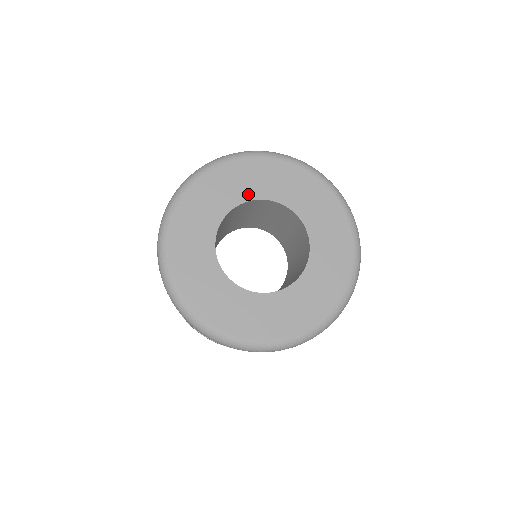
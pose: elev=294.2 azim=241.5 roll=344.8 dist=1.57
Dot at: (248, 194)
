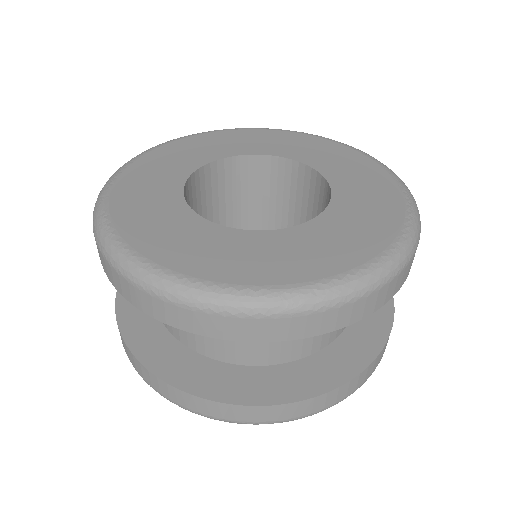
Dot at: (261, 150)
